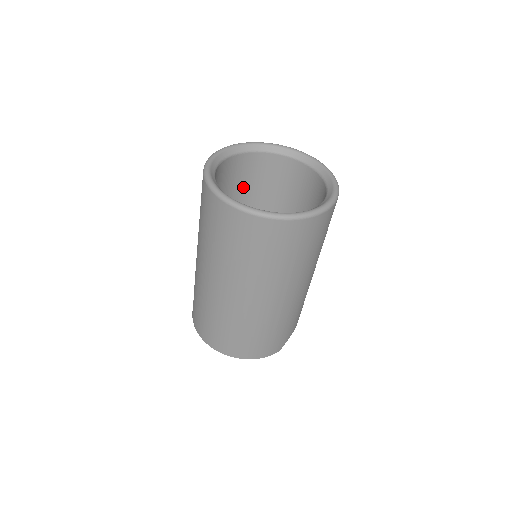
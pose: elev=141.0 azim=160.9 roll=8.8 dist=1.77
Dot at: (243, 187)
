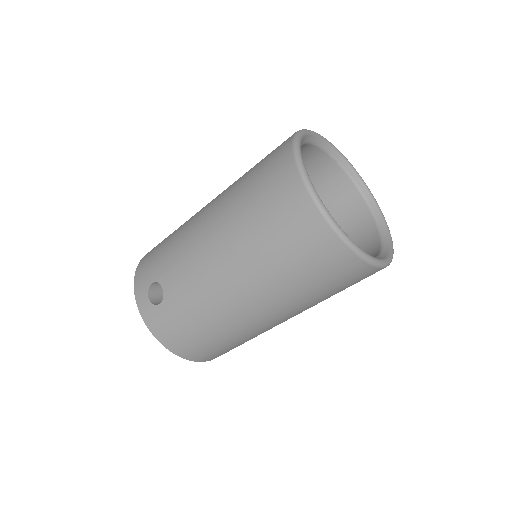
Dot at: occluded
